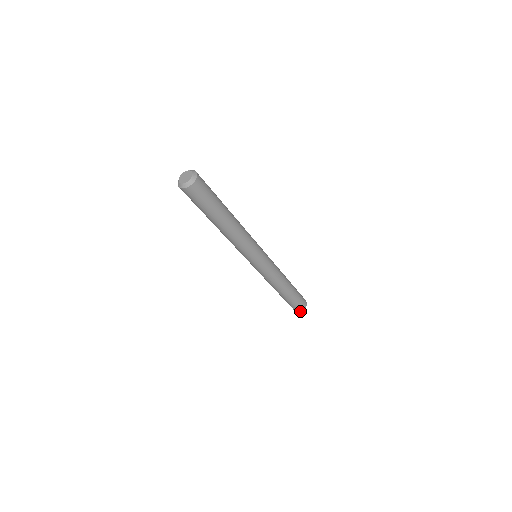
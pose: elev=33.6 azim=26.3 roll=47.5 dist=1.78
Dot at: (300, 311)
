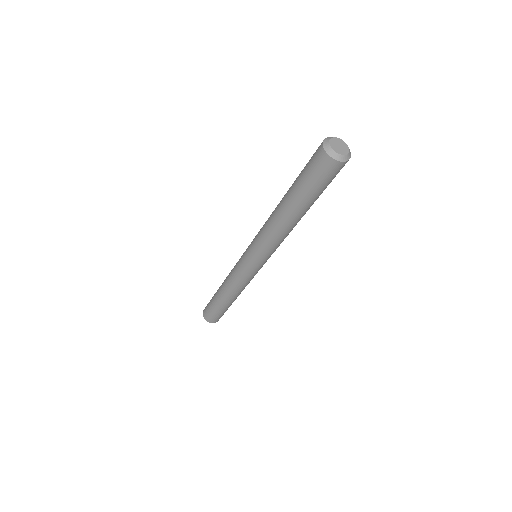
Dot at: (210, 322)
